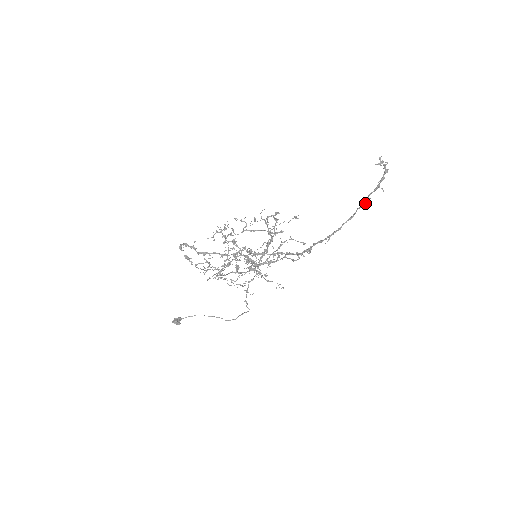
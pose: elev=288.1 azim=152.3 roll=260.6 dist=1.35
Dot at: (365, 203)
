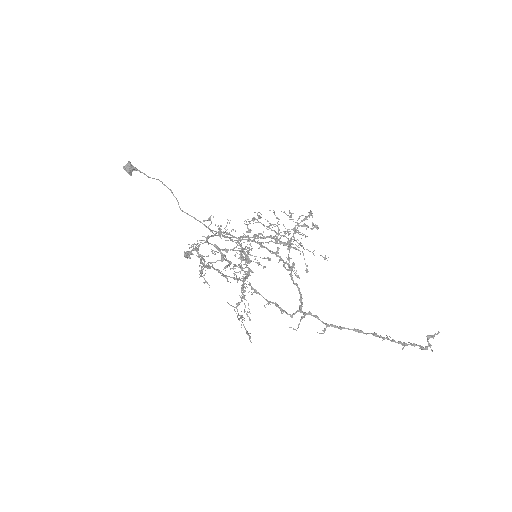
Dot at: (381, 337)
